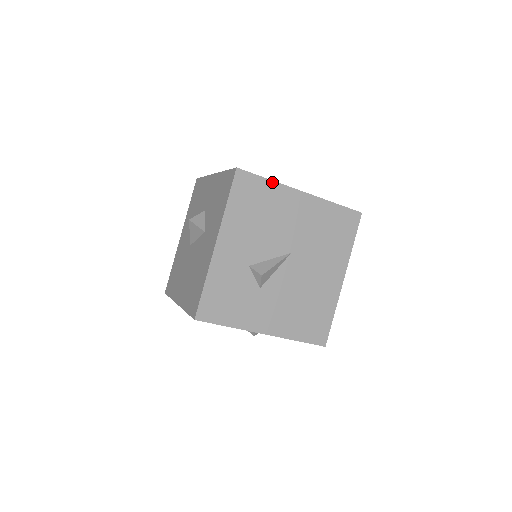
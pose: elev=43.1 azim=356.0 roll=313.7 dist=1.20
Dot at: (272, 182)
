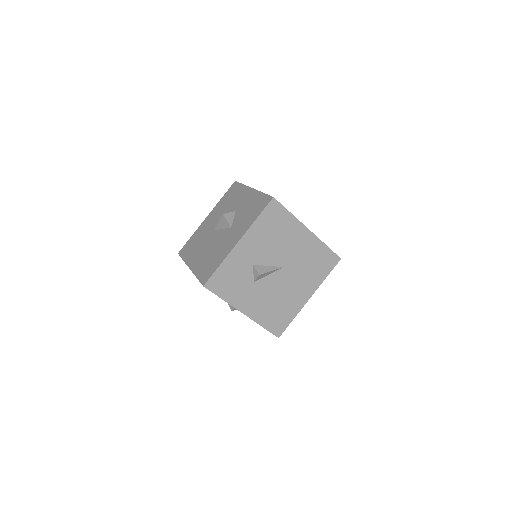
Dot at: (292, 215)
